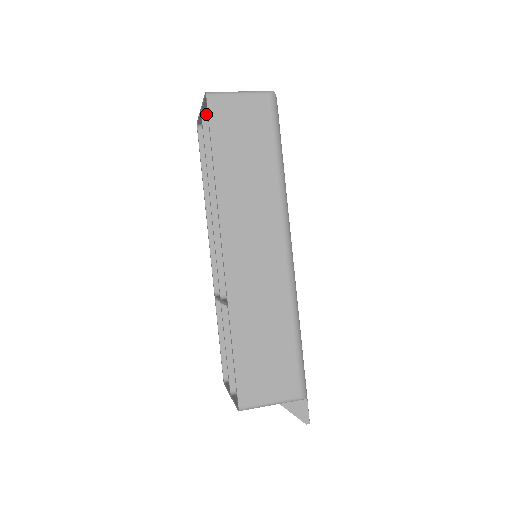
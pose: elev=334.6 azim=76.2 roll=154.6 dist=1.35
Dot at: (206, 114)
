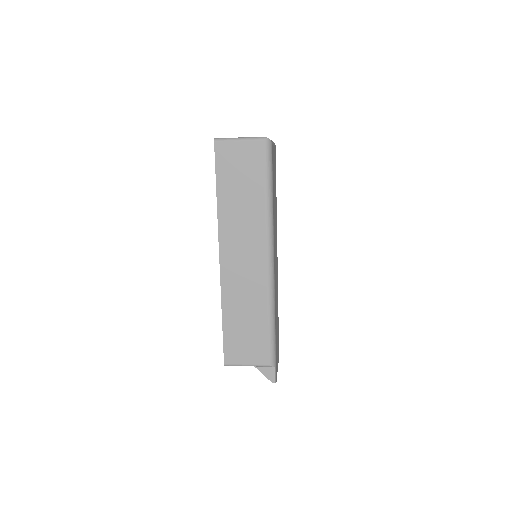
Dot at: occluded
